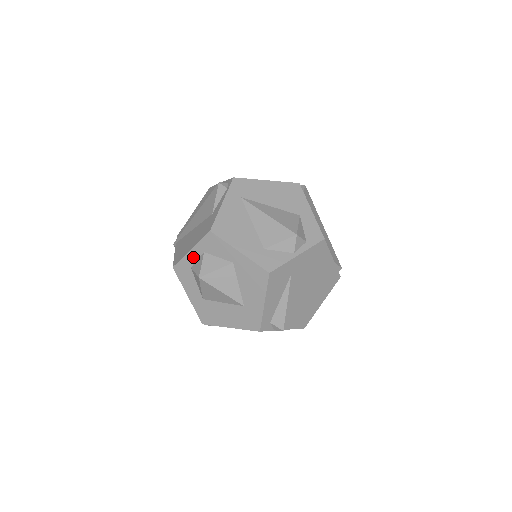
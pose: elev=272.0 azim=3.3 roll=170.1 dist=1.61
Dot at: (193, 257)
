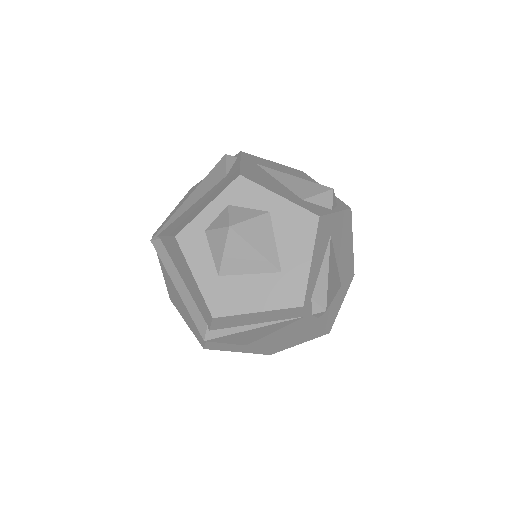
Dot at: (210, 215)
